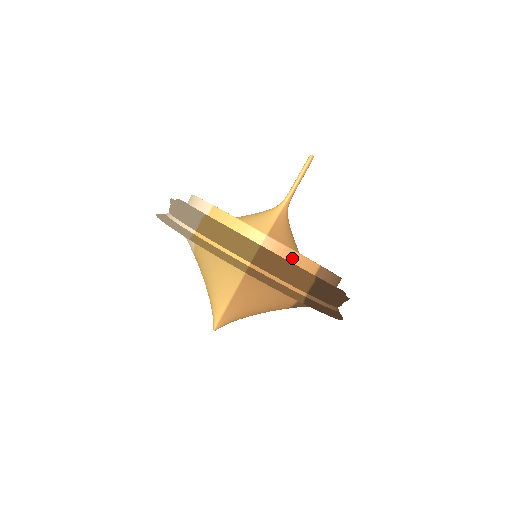
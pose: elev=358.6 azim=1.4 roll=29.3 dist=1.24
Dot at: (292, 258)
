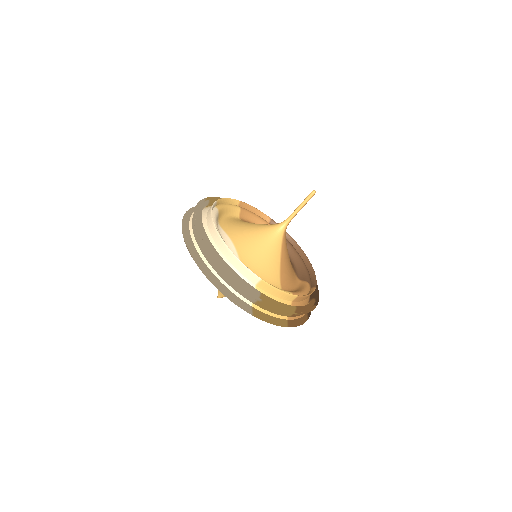
Dot at: (306, 298)
